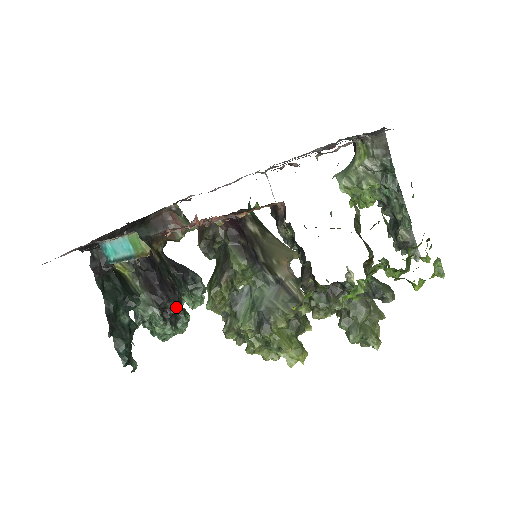
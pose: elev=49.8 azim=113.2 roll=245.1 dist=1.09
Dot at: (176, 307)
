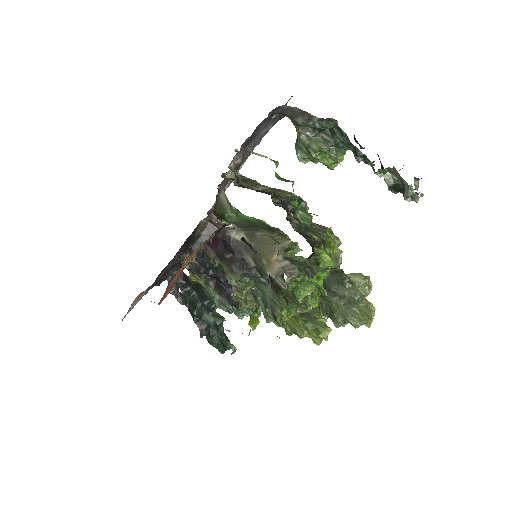
Dot at: occluded
